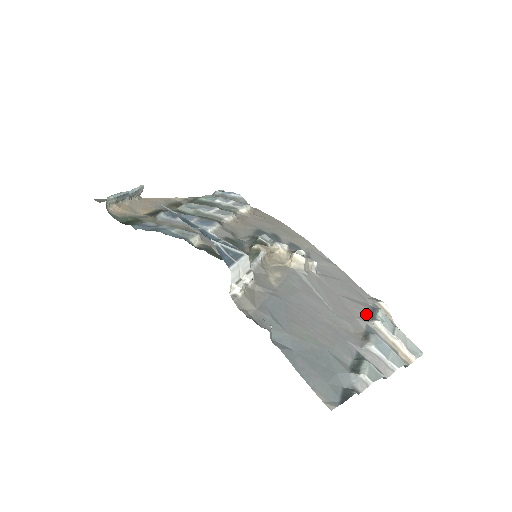
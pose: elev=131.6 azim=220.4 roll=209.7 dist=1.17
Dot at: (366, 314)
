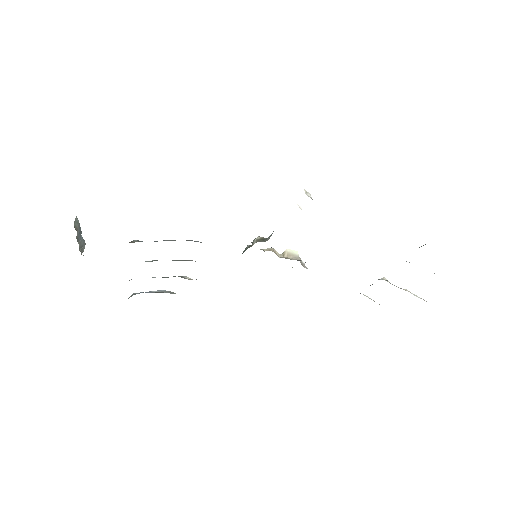
Dot at: occluded
